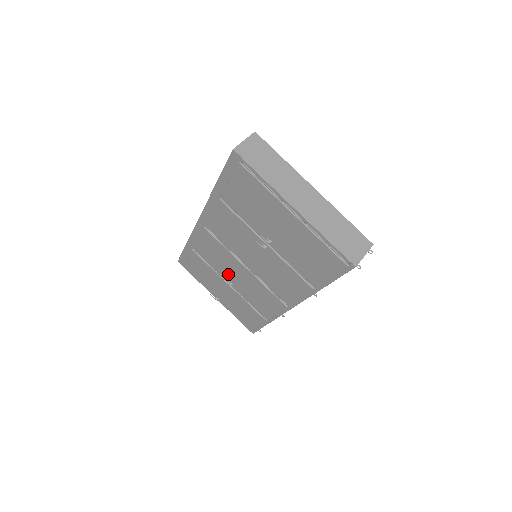
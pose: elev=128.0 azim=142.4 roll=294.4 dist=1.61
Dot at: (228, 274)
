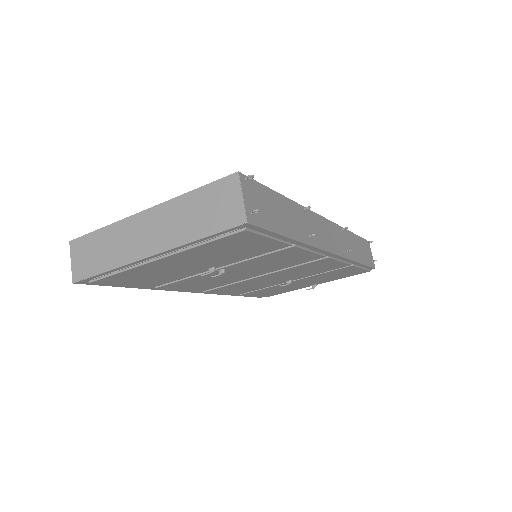
Dot at: (274, 282)
